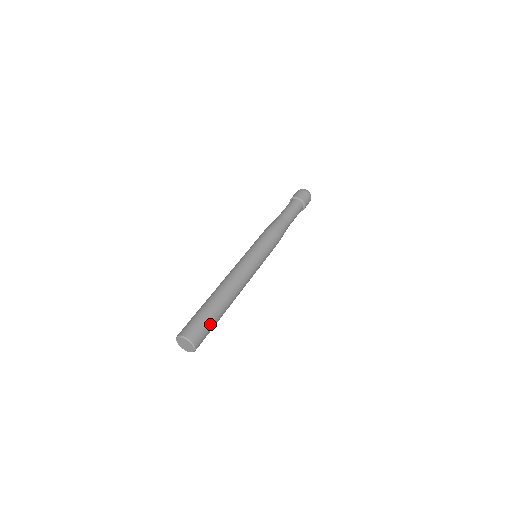
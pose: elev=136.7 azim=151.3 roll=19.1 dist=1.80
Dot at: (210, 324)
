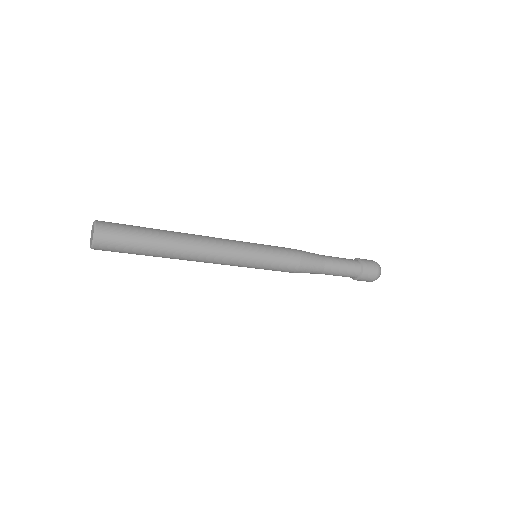
Dot at: (133, 228)
